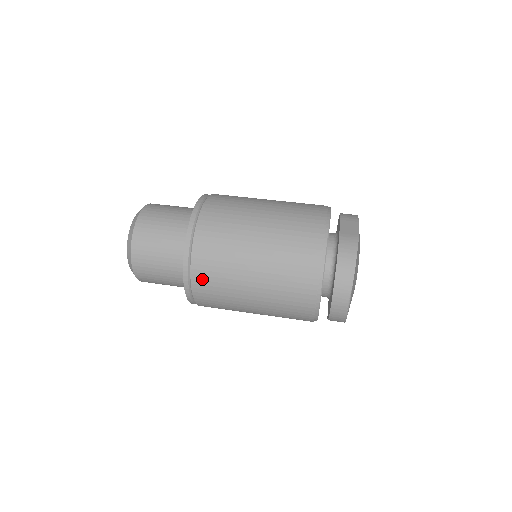
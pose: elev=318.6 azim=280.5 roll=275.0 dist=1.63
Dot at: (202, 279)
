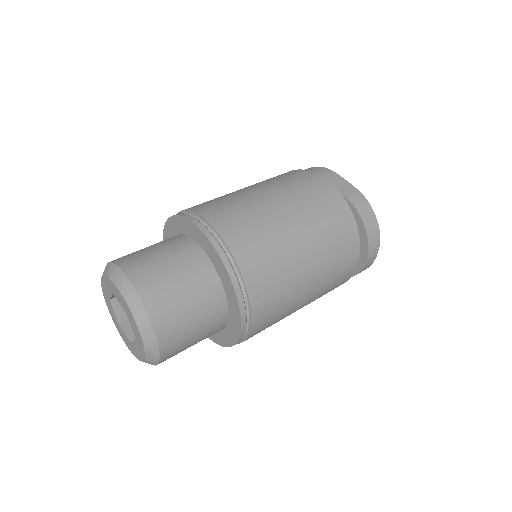
Dot at: (262, 316)
